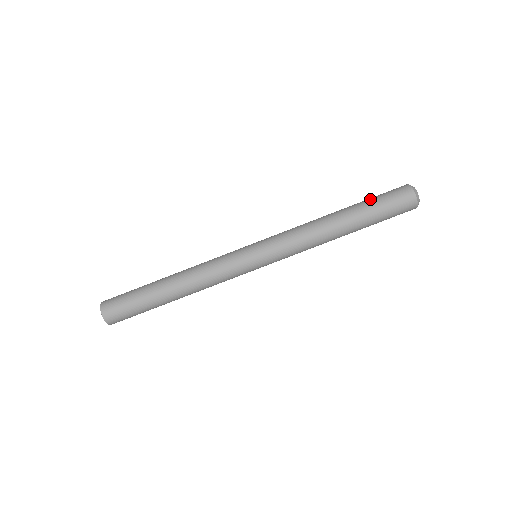
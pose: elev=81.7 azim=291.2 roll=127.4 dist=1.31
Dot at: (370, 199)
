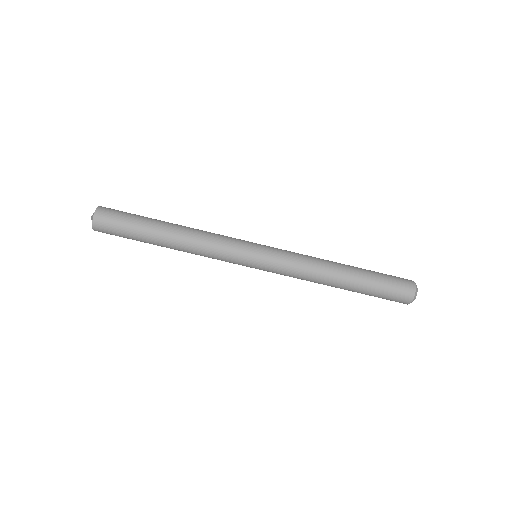
Dot at: (378, 274)
